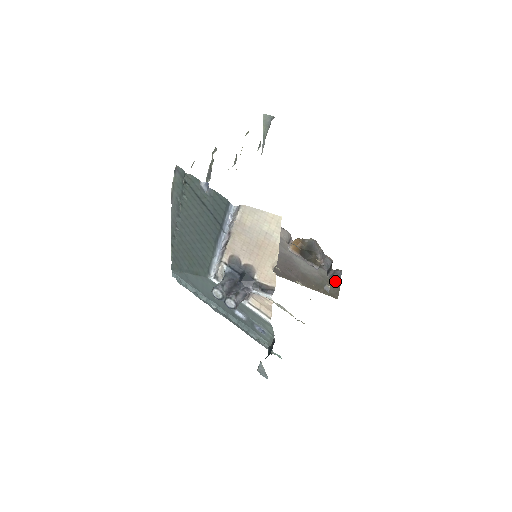
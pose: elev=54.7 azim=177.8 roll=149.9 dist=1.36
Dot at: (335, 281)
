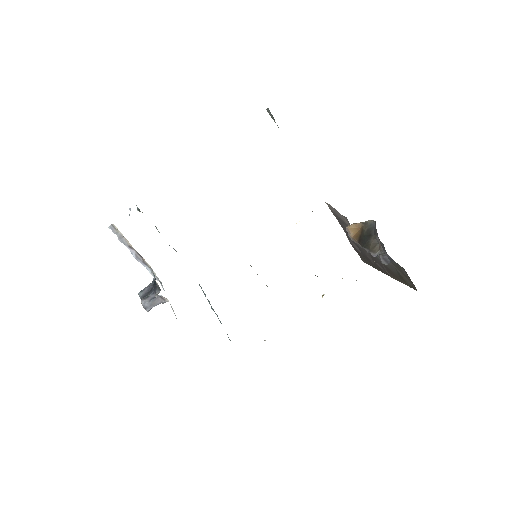
Dot at: (401, 268)
